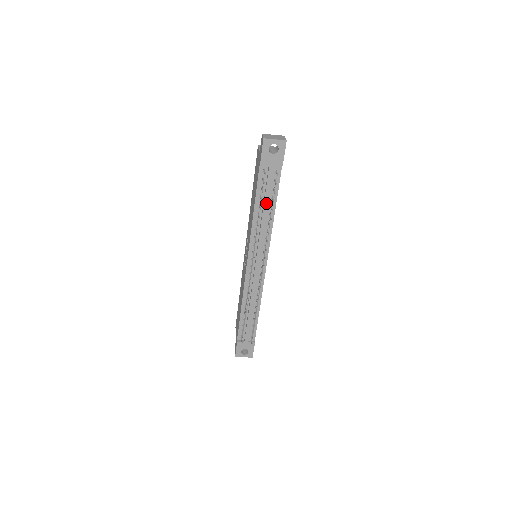
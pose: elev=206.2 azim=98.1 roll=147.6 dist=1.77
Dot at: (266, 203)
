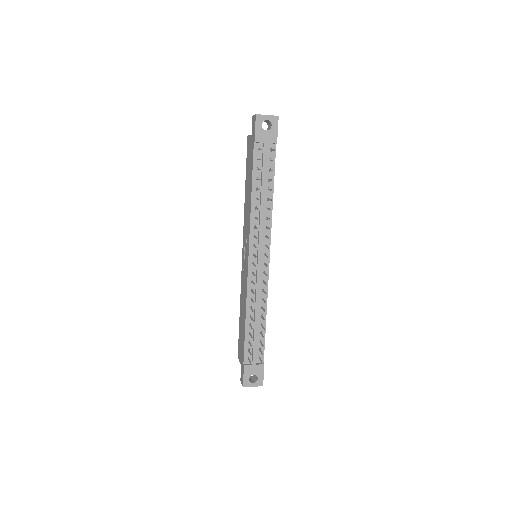
Dot at: (264, 185)
